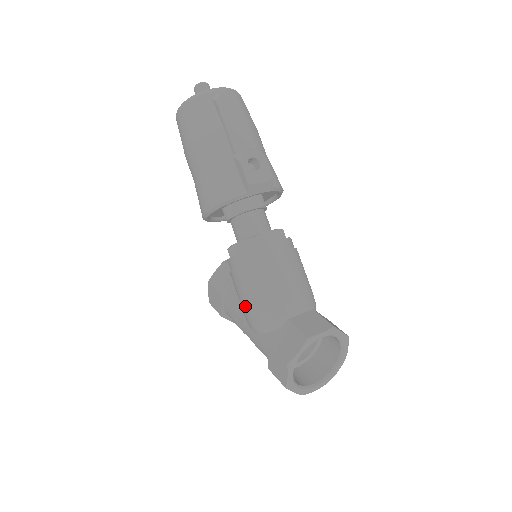
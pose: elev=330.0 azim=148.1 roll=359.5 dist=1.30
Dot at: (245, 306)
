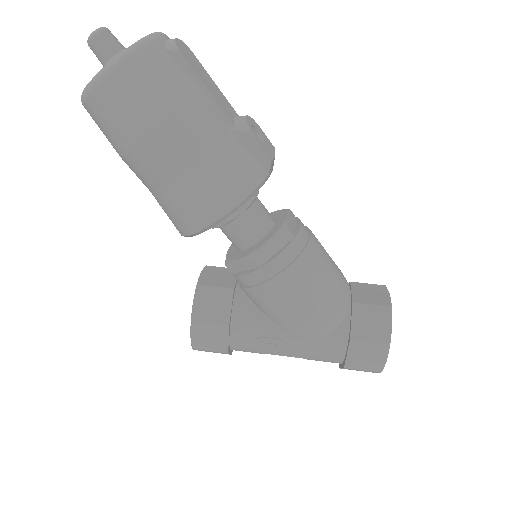
Dot at: (299, 315)
